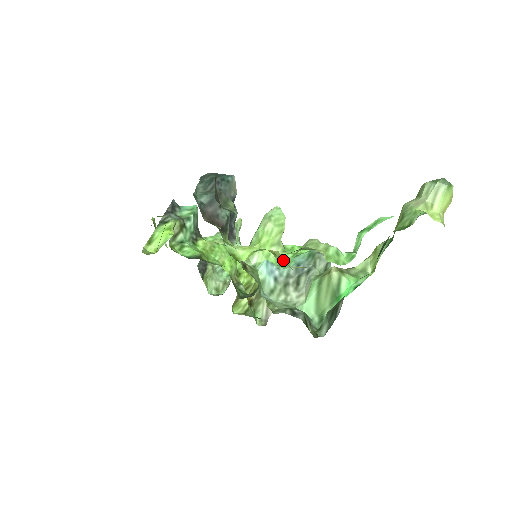
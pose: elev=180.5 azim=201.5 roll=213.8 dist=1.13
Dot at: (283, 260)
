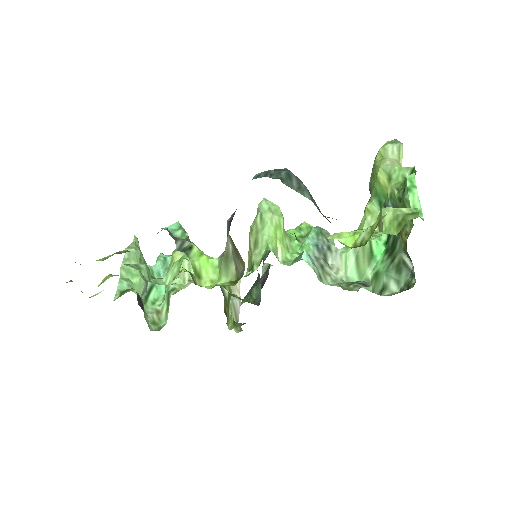
Dot at: occluded
